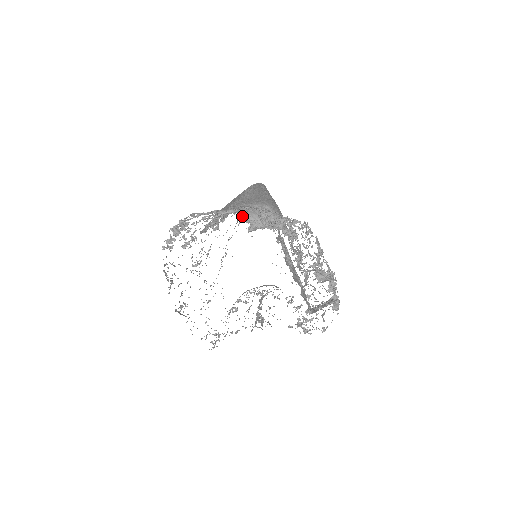
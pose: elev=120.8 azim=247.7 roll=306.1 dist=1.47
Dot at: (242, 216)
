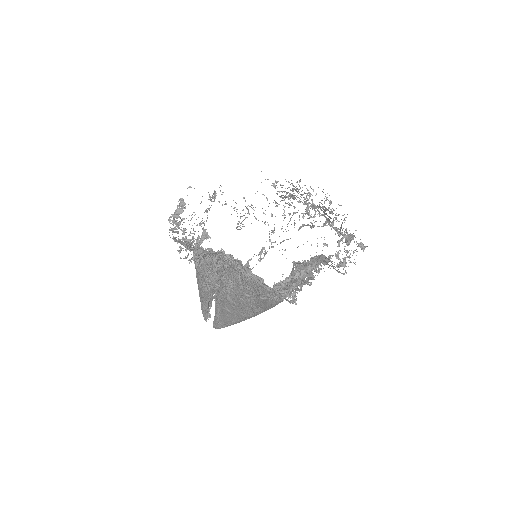
Dot at: occluded
